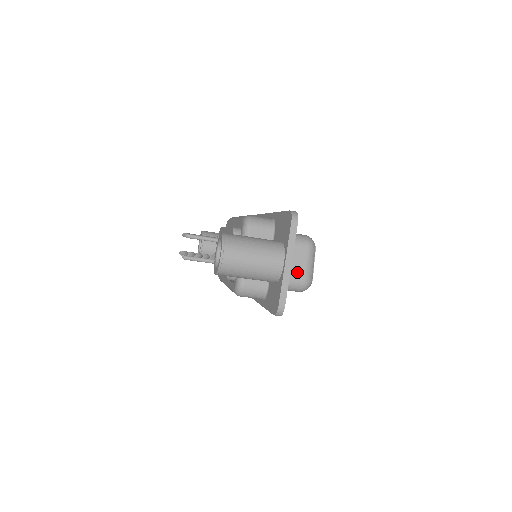
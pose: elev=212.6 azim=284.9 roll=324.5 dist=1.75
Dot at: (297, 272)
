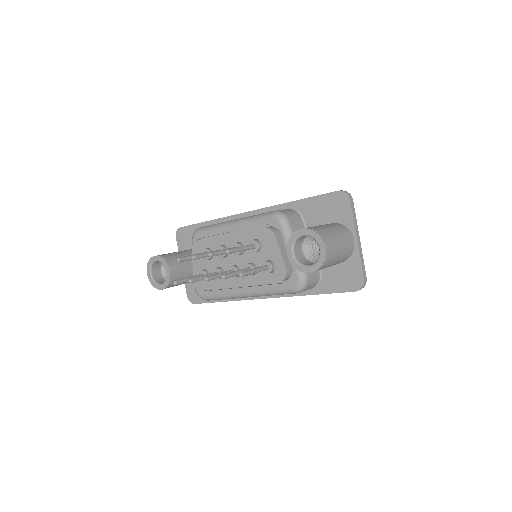
Dot at: occluded
